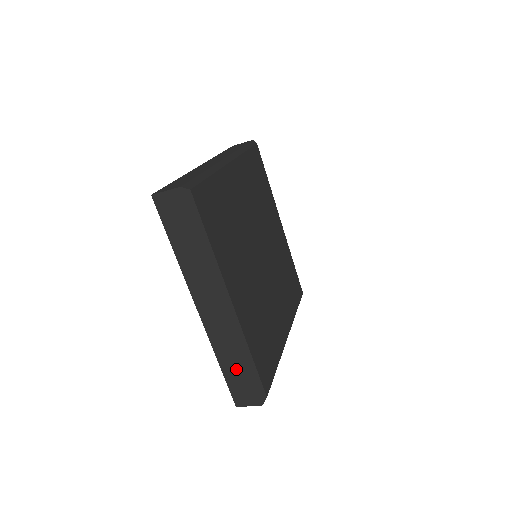
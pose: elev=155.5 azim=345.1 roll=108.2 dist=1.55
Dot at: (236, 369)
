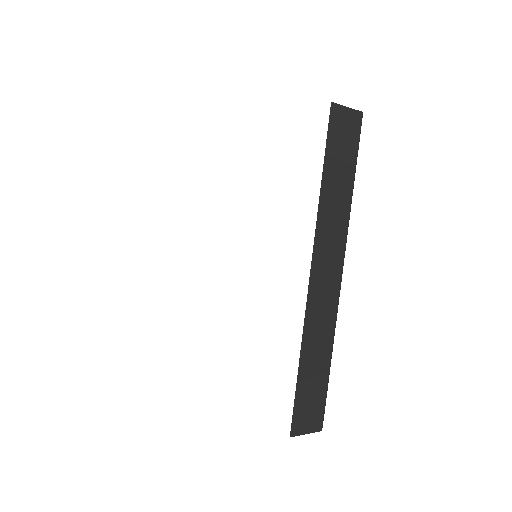
Dot at: (316, 371)
